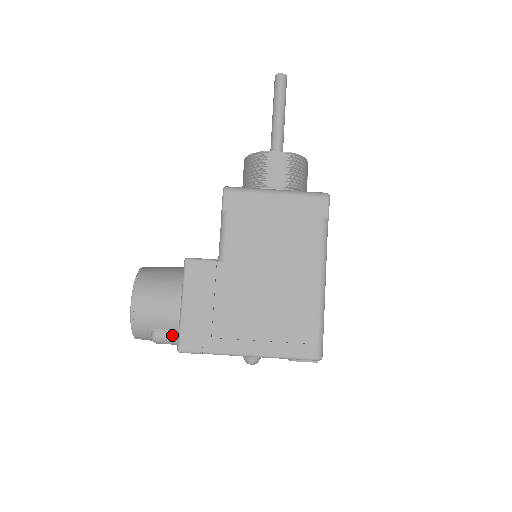
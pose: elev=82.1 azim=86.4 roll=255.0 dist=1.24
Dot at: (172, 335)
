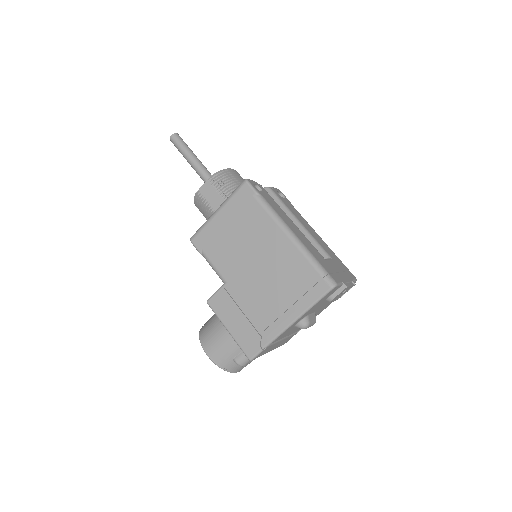
Dot at: occluded
